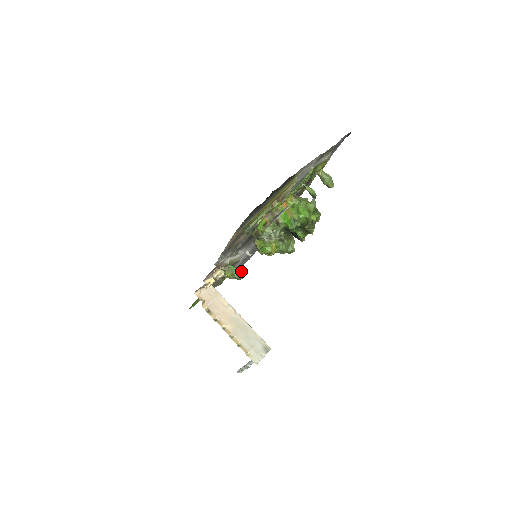
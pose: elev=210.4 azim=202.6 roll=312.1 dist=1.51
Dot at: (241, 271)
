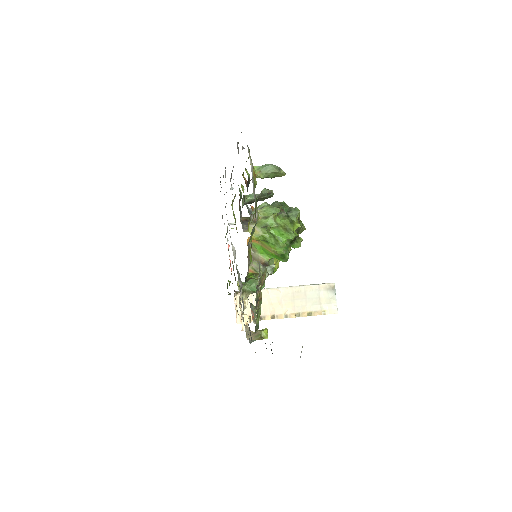
Dot at: occluded
